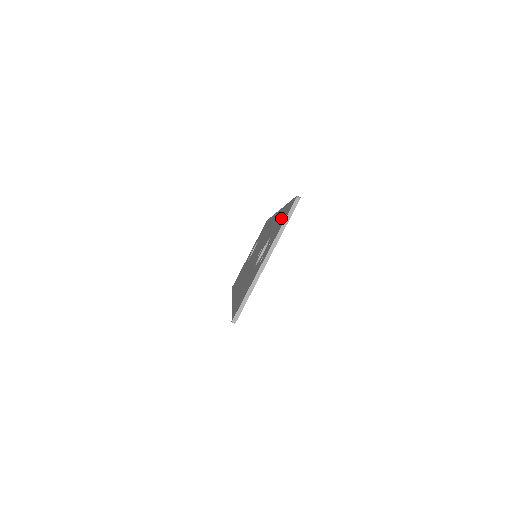
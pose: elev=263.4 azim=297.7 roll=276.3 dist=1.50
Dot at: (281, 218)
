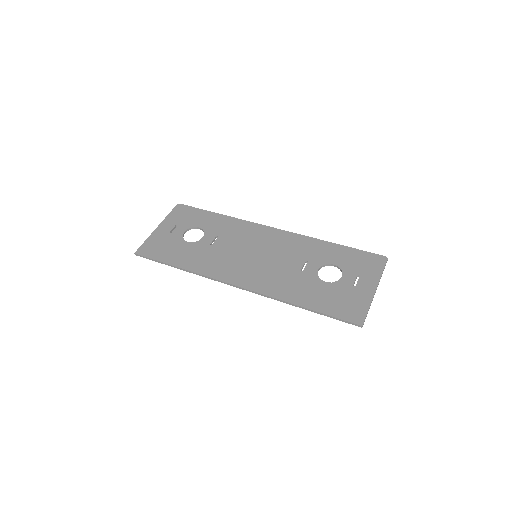
Dot at: (352, 258)
